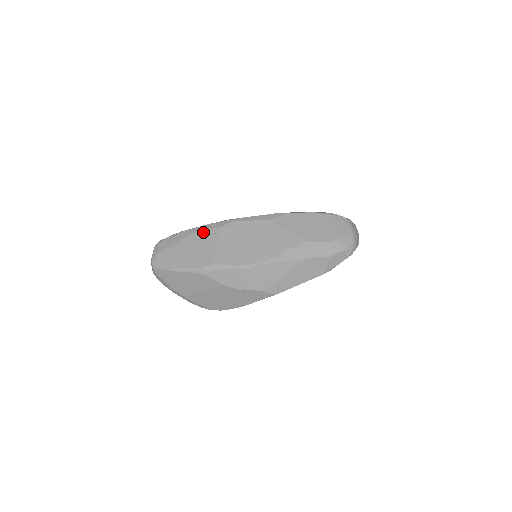
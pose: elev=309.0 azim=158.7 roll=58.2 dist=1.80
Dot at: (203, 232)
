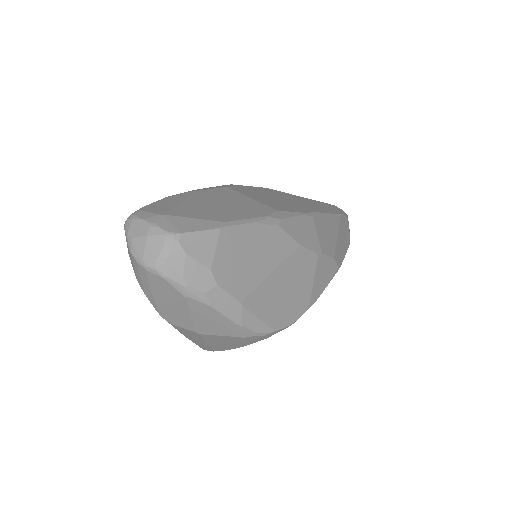
Dot at: (209, 191)
